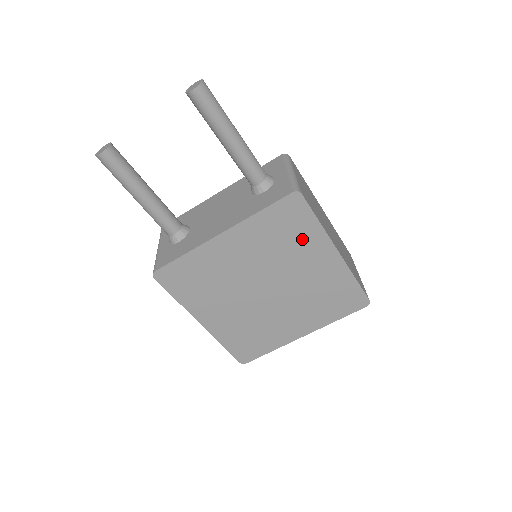
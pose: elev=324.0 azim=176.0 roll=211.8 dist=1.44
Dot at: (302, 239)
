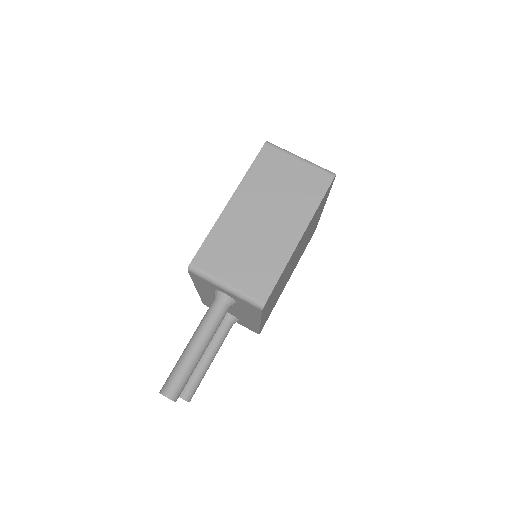
Dot at: (284, 272)
